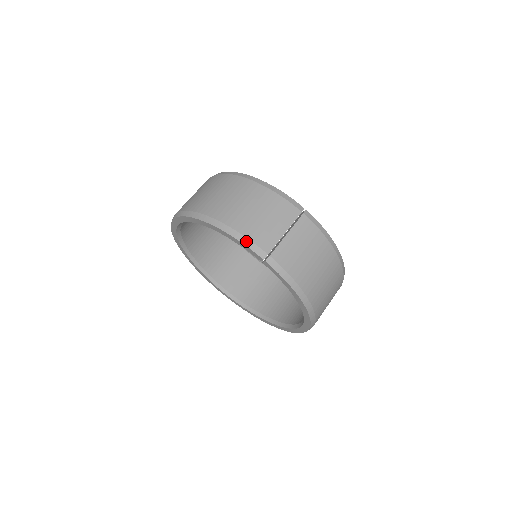
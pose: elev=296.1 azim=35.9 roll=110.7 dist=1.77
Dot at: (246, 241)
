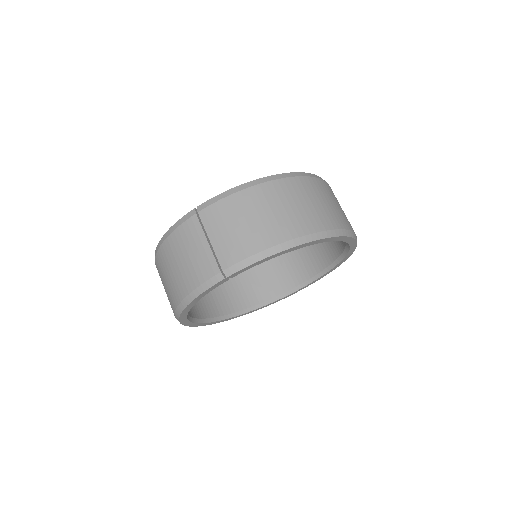
Dot at: (202, 288)
